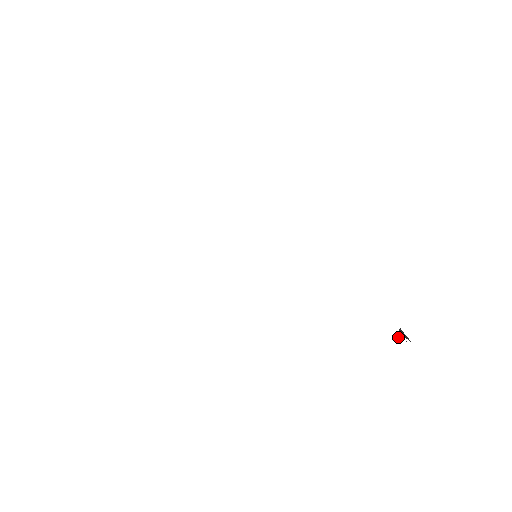
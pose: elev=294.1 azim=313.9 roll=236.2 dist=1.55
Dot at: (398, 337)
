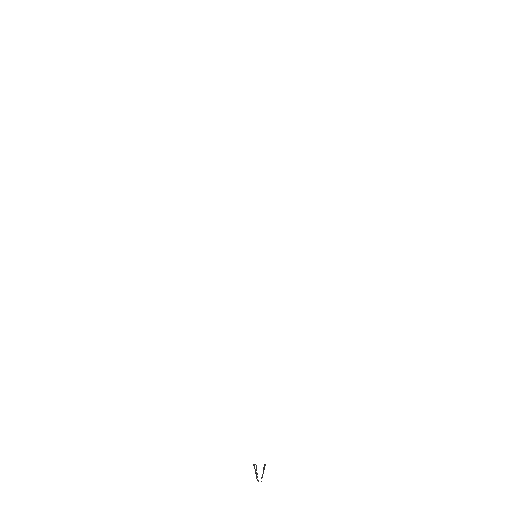
Dot at: occluded
